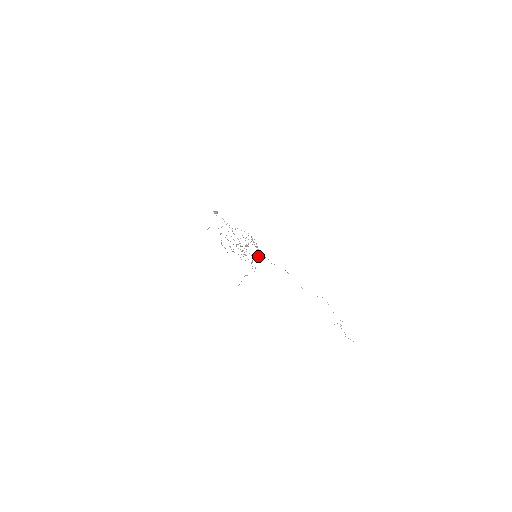
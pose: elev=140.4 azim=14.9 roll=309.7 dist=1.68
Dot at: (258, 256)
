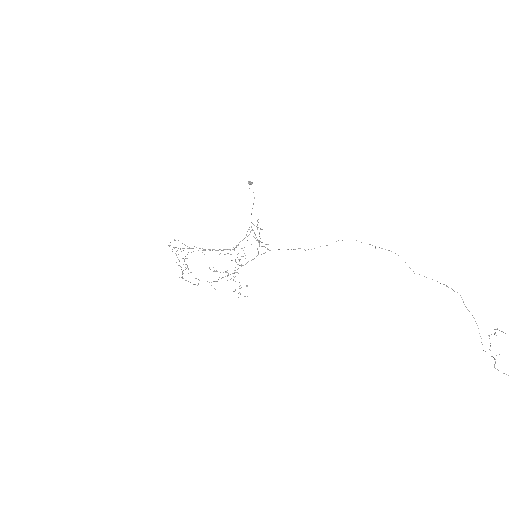
Dot at: (225, 271)
